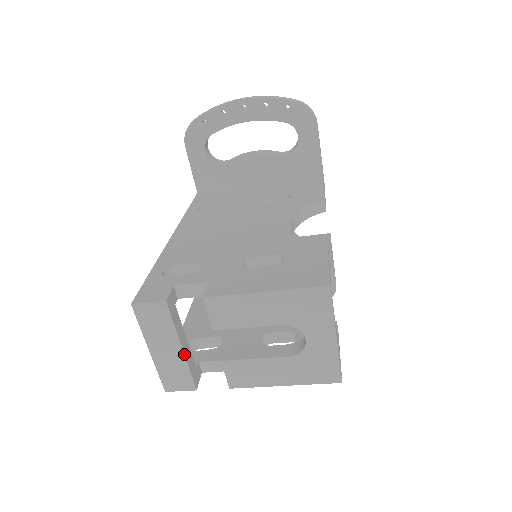
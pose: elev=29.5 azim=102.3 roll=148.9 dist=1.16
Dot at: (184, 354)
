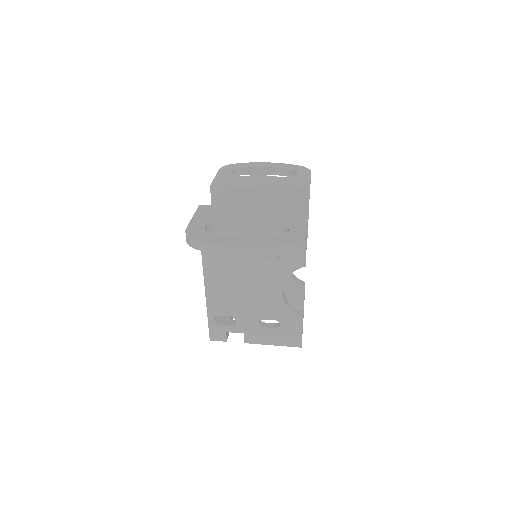
Dot at: occluded
